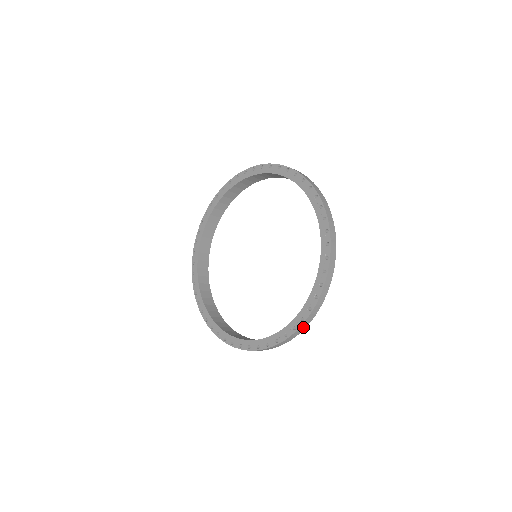
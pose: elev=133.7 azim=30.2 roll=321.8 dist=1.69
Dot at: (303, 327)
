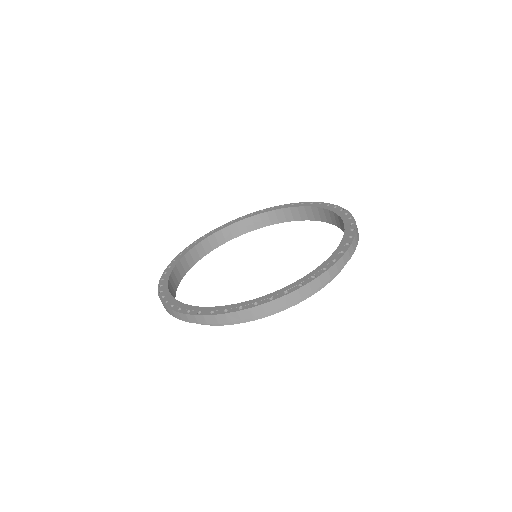
Dot at: (322, 280)
